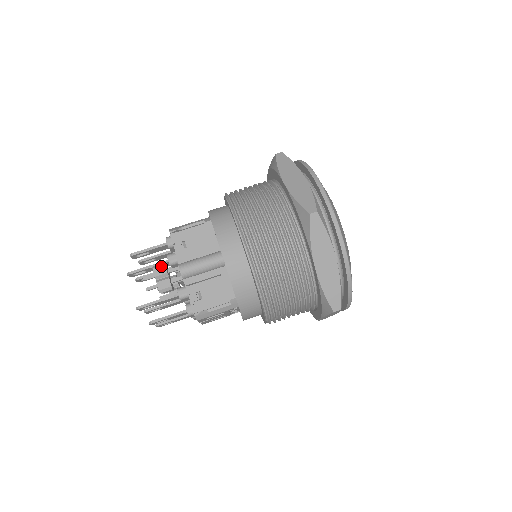
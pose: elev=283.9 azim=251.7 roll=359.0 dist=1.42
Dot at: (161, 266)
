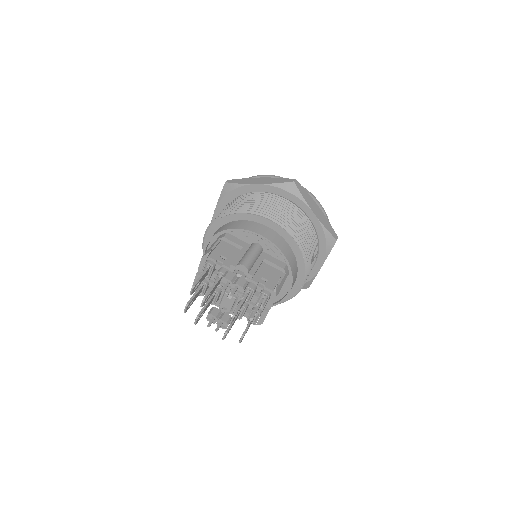
Dot at: (228, 273)
